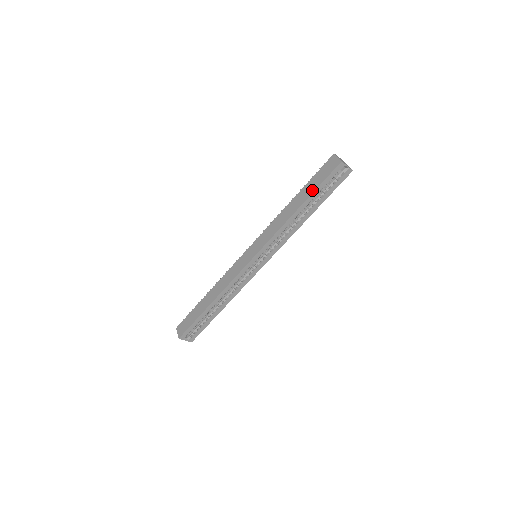
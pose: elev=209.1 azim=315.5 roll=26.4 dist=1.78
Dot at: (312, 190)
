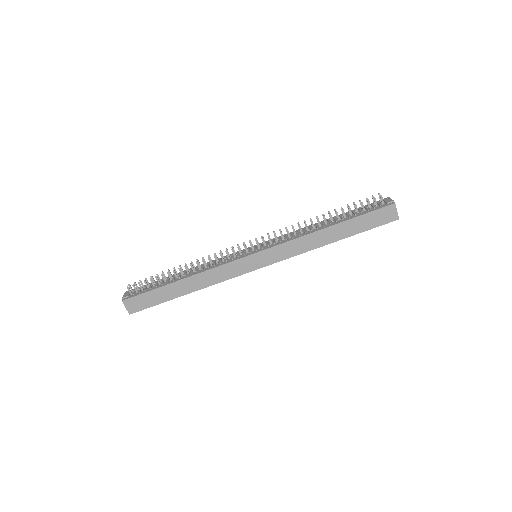
Dot at: (357, 231)
